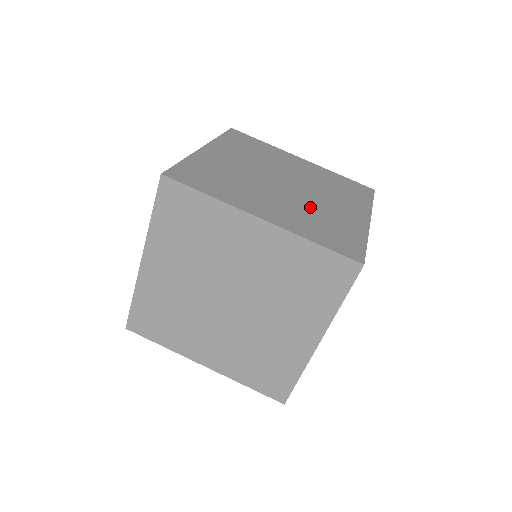
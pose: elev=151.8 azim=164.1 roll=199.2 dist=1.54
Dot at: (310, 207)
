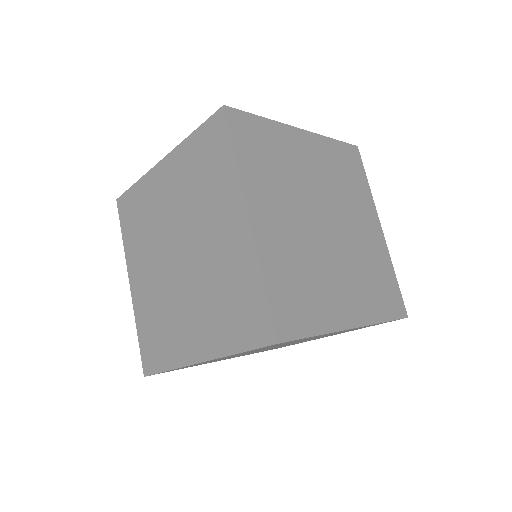
Dot at: occluded
